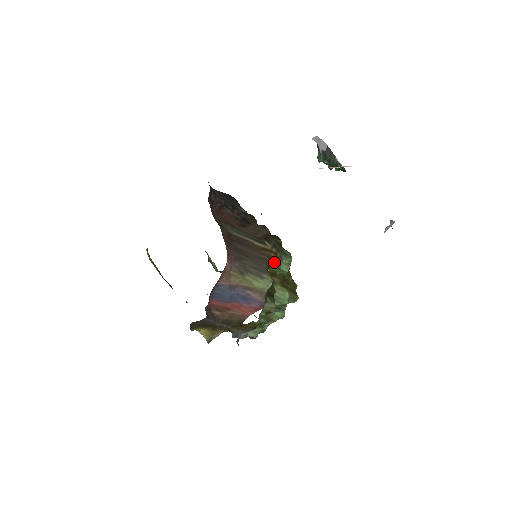
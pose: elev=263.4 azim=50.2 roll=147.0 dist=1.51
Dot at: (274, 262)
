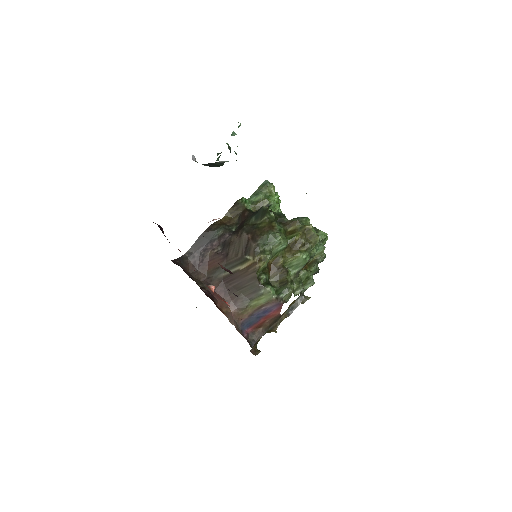
Dot at: (265, 264)
